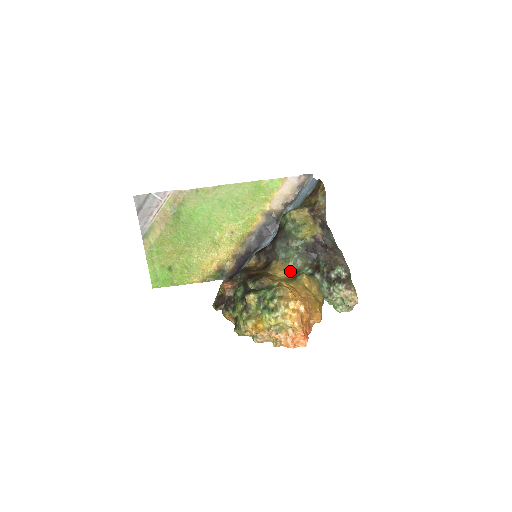
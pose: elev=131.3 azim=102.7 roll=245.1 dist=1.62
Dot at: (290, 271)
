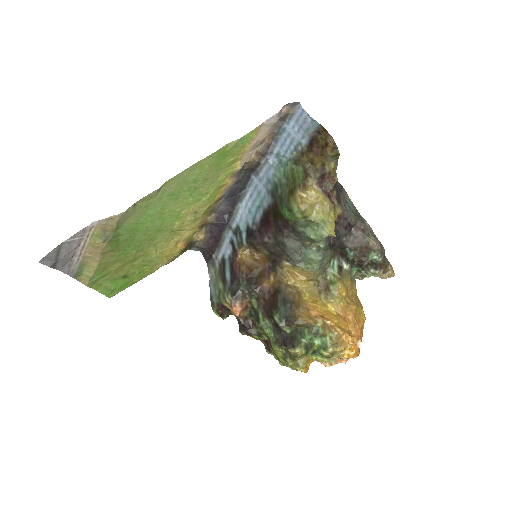
Dot at: (316, 277)
